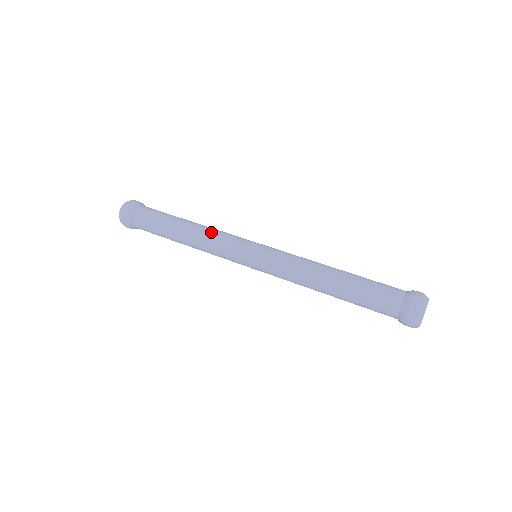
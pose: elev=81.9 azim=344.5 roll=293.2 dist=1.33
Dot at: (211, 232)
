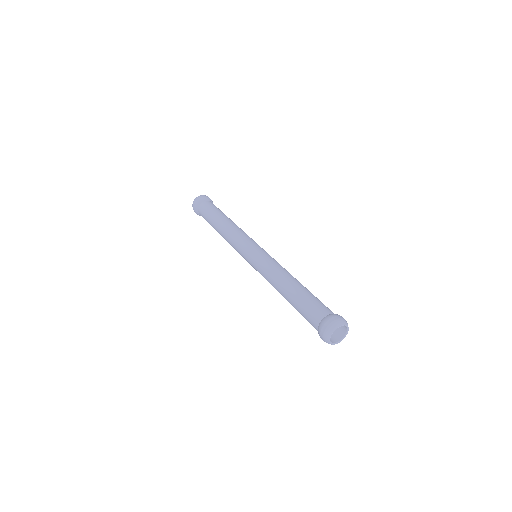
Dot at: (230, 235)
